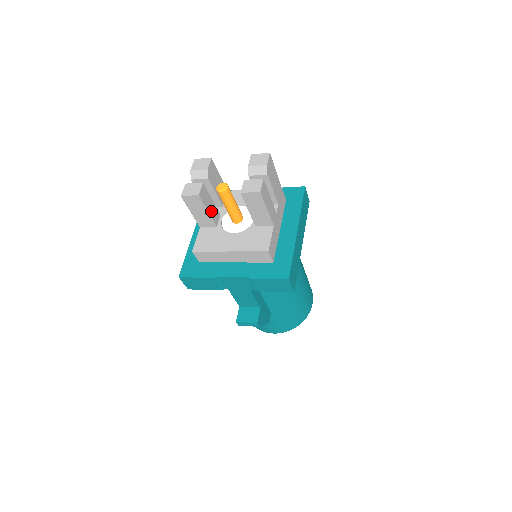
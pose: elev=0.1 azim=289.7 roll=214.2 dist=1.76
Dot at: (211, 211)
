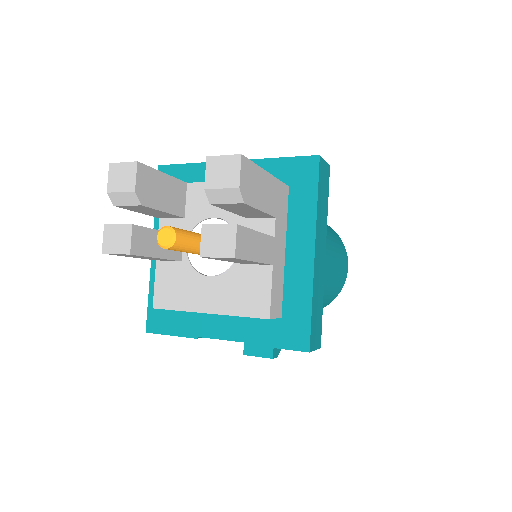
Dot at: (164, 250)
